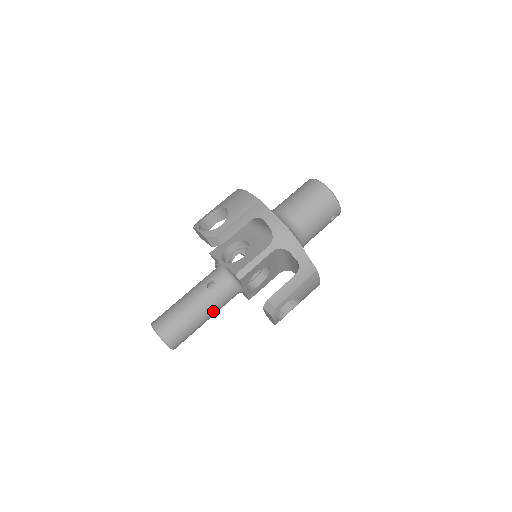
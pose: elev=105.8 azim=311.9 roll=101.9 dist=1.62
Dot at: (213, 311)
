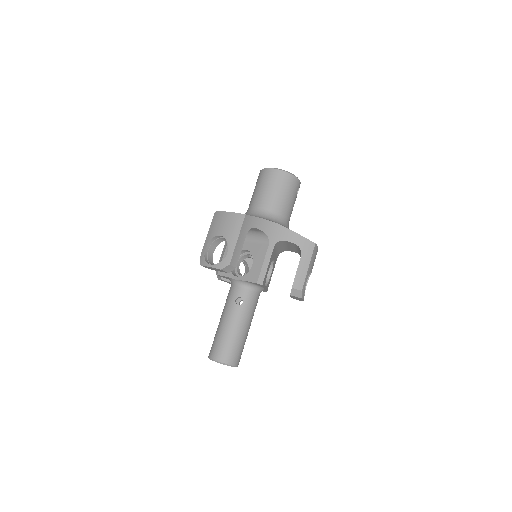
Dot at: (251, 319)
